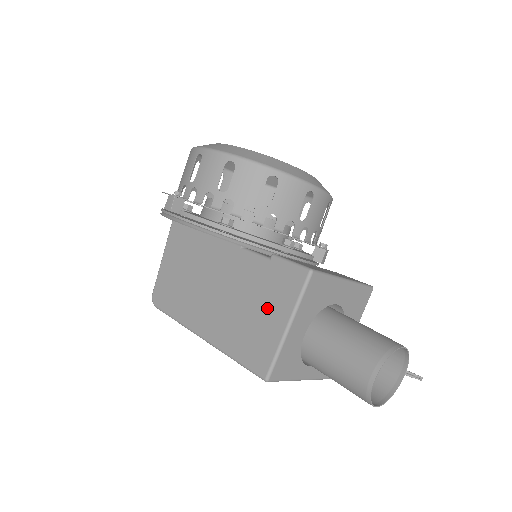
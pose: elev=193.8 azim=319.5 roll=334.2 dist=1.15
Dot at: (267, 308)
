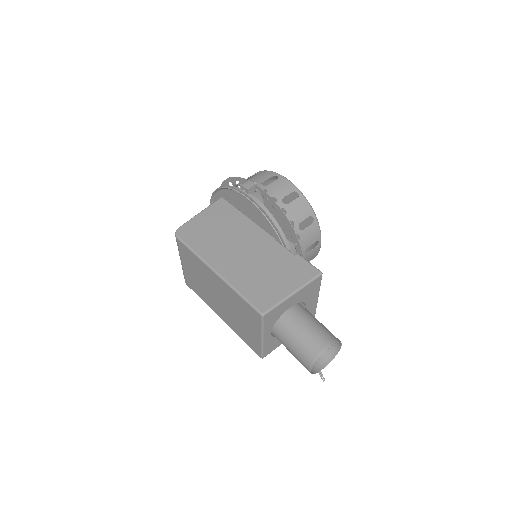
Dot at: (282, 277)
